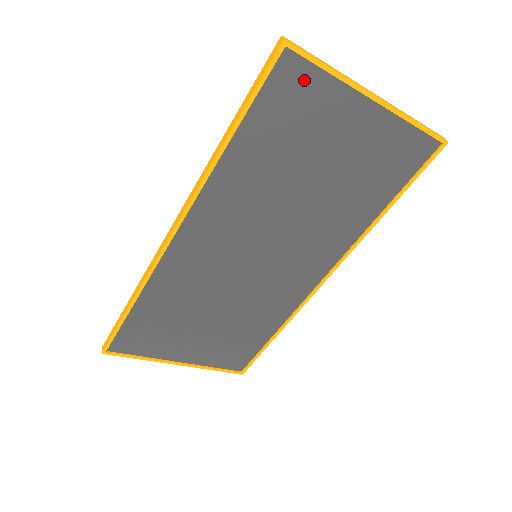
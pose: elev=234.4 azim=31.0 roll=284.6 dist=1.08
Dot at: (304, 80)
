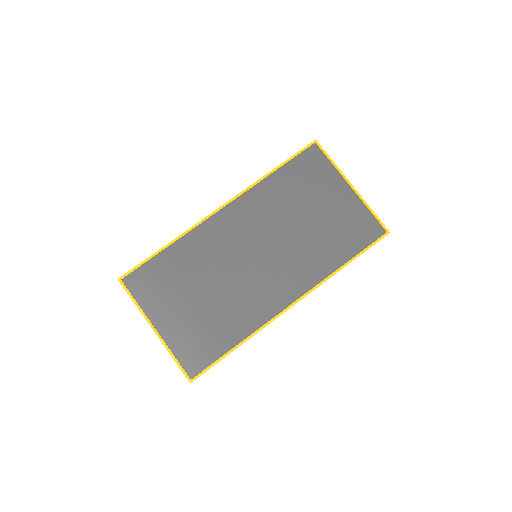
Dot at: (319, 161)
